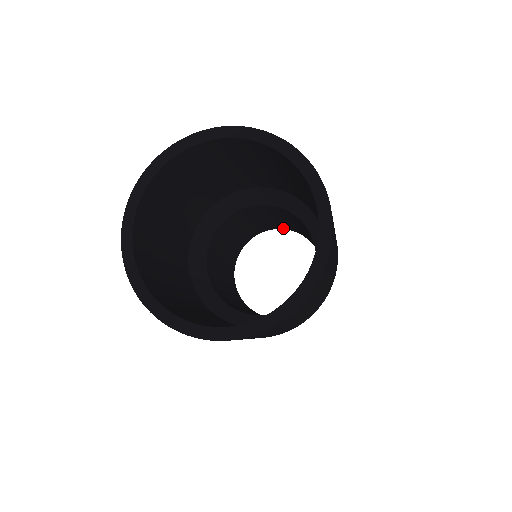
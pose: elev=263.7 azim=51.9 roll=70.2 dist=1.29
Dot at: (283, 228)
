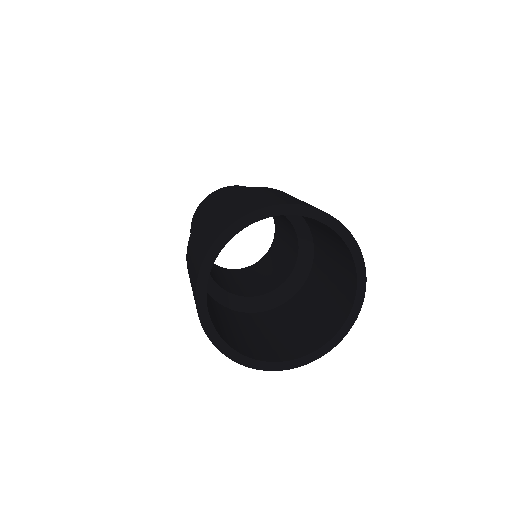
Dot at: occluded
